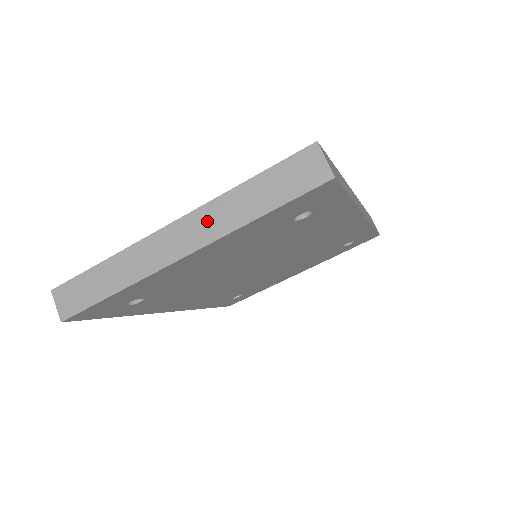
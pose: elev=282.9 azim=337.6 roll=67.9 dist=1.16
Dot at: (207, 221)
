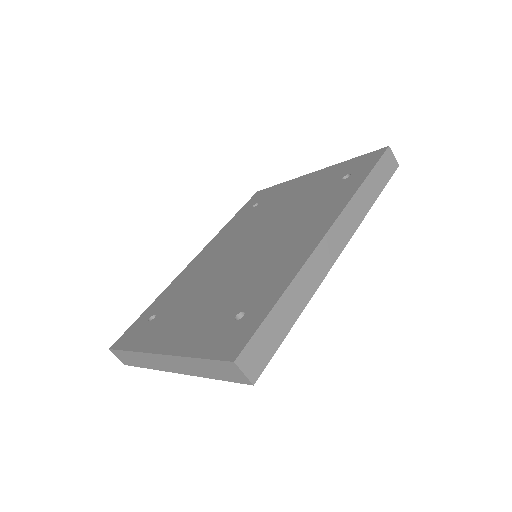
Dot at: (181, 364)
